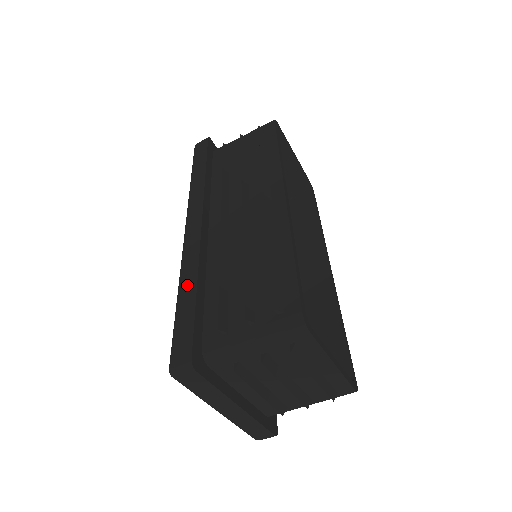
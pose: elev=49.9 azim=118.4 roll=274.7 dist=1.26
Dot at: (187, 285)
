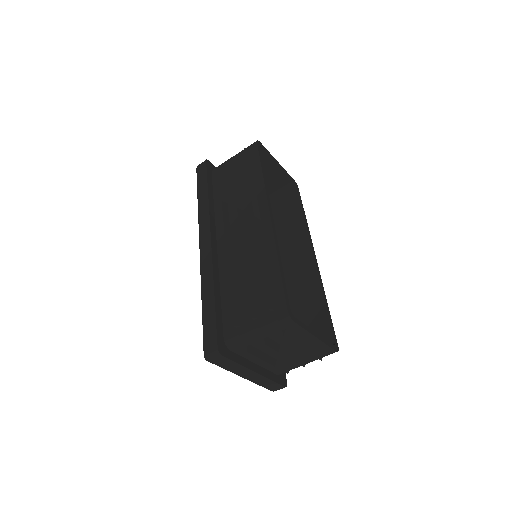
Dot at: (207, 293)
